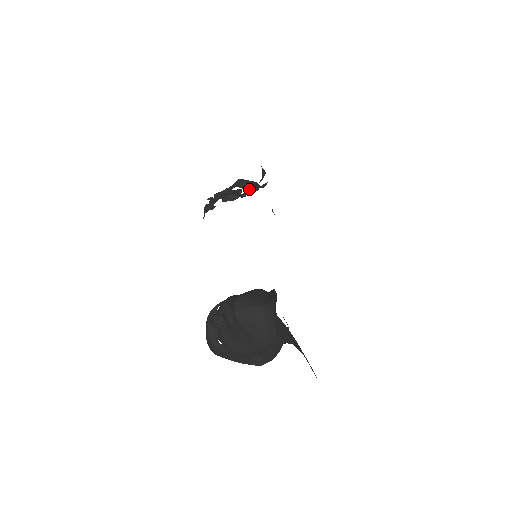
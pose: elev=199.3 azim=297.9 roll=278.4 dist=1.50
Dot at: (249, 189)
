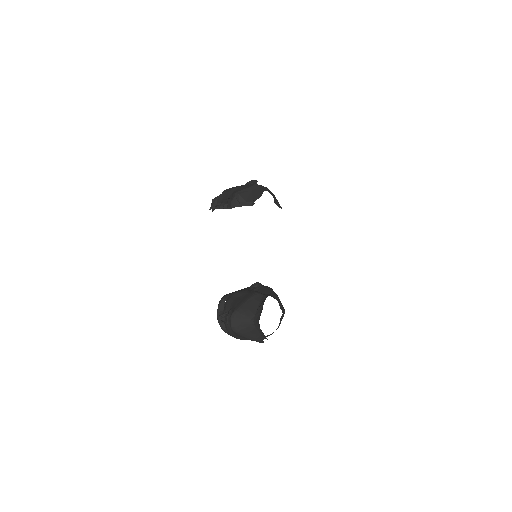
Dot at: (244, 205)
